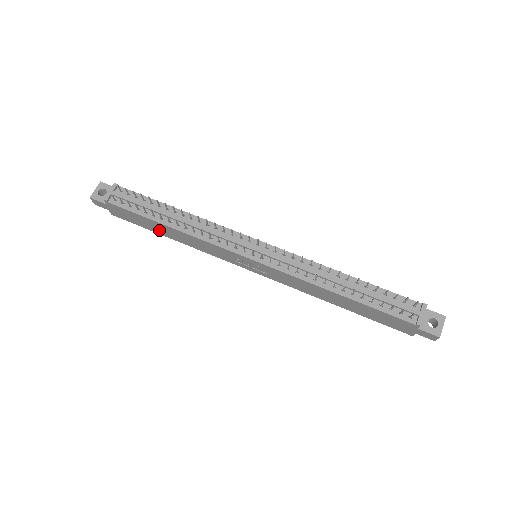
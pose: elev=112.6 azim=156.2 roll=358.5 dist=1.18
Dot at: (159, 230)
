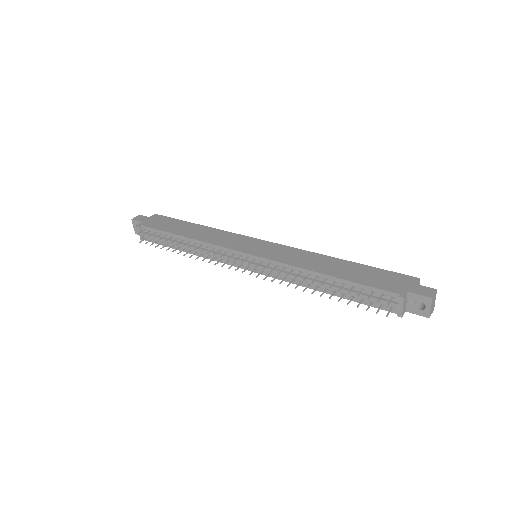
Dot at: occluded
